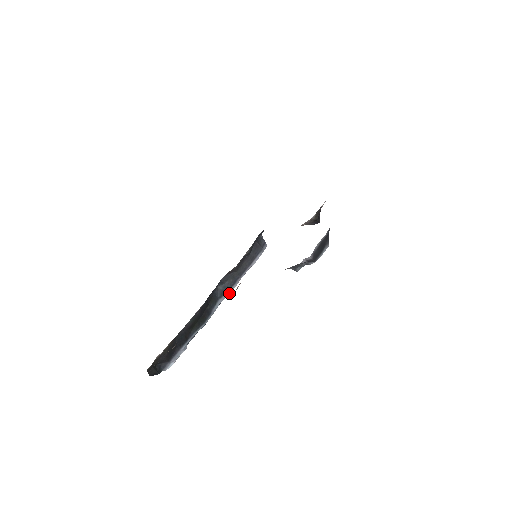
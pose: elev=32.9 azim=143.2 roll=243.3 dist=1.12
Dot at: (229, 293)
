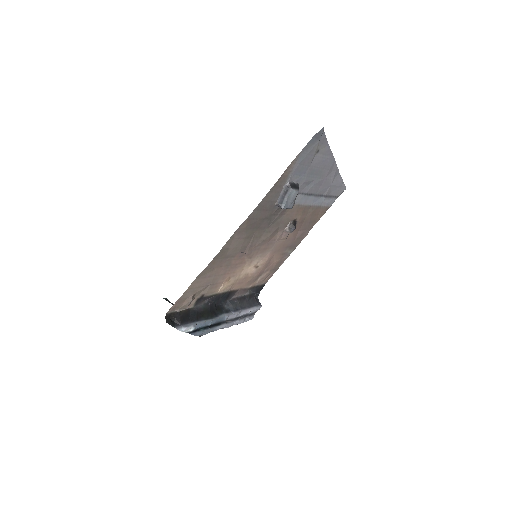
Dot at: (232, 314)
